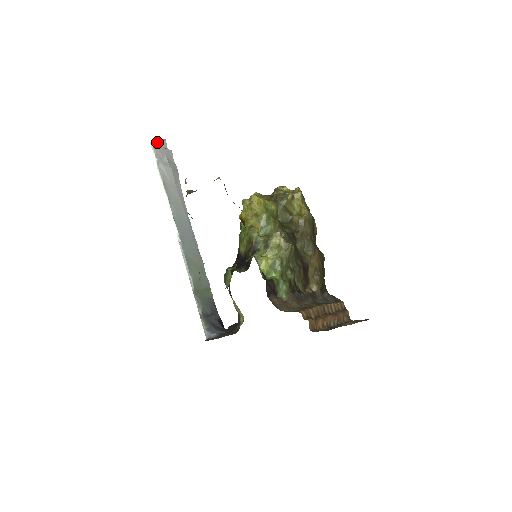
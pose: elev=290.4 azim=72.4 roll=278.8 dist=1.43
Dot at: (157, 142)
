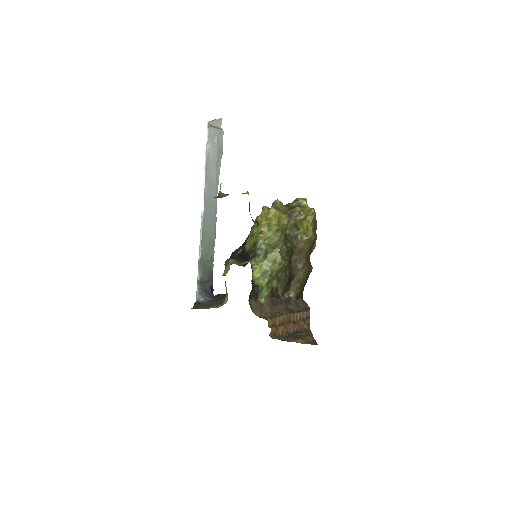
Dot at: (214, 121)
